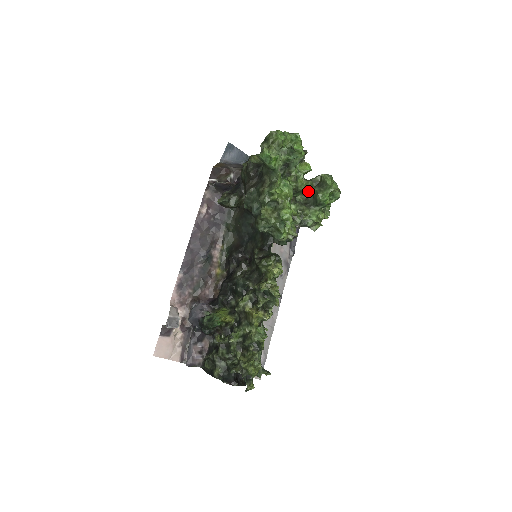
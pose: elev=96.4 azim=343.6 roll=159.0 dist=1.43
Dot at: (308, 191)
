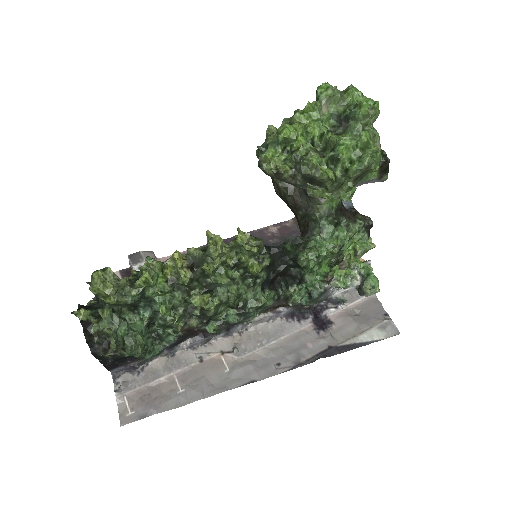
Dot at: occluded
